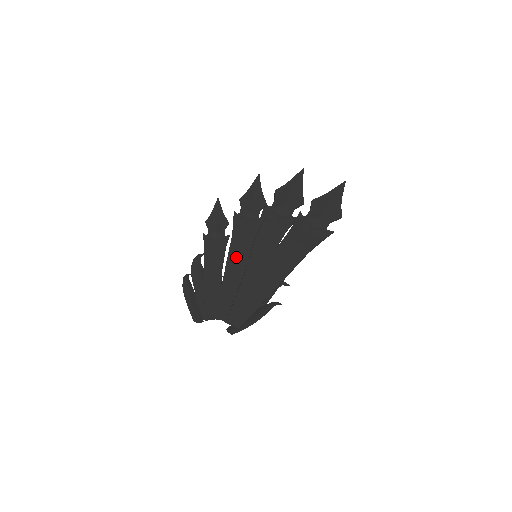
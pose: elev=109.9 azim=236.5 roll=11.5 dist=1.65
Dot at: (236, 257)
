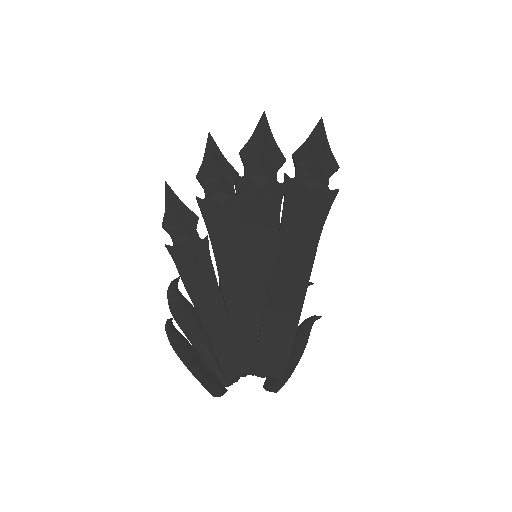
Dot at: (231, 267)
